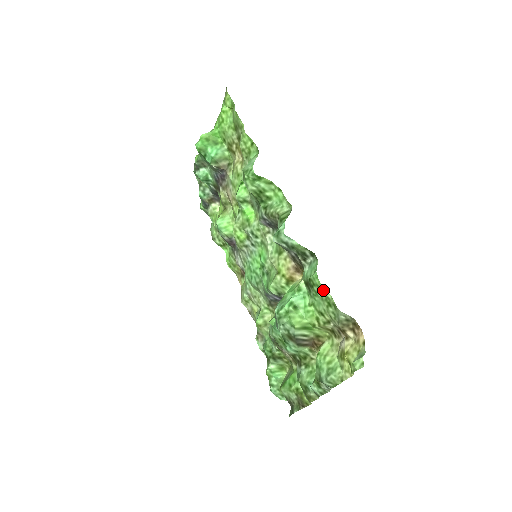
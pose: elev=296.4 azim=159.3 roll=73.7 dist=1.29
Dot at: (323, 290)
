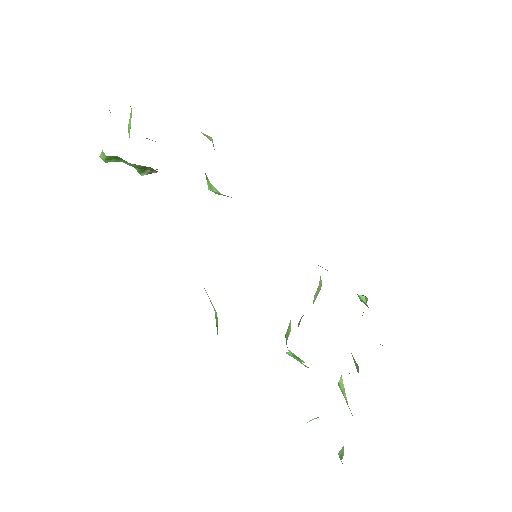
Dot at: occluded
